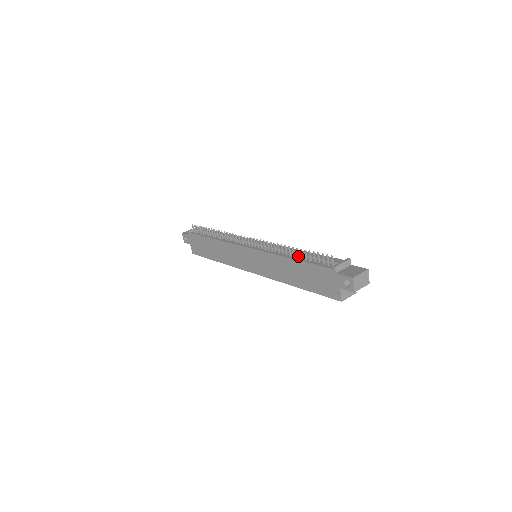
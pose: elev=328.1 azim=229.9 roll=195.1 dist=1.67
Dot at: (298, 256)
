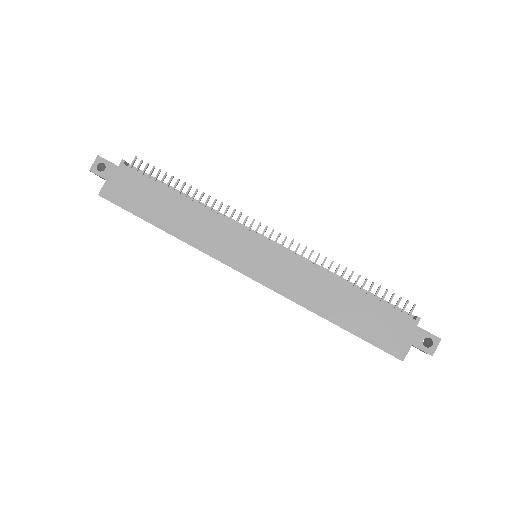
Dot at: (355, 285)
